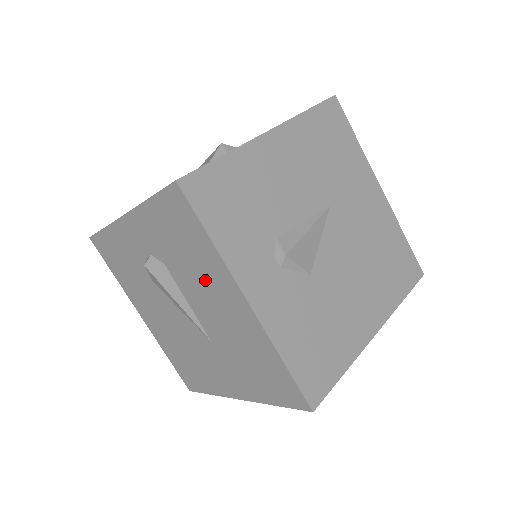
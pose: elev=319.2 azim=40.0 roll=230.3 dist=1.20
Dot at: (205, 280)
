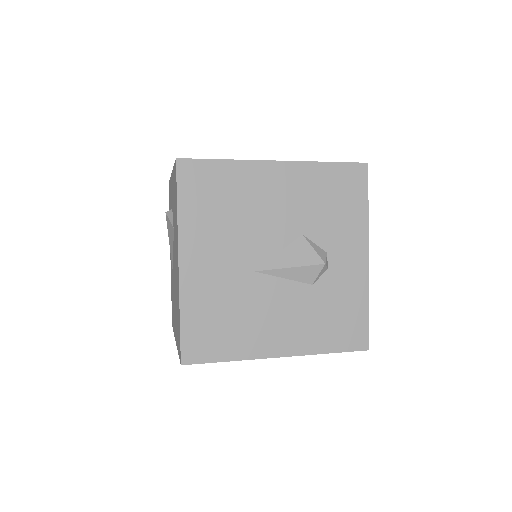
Dot at: occluded
